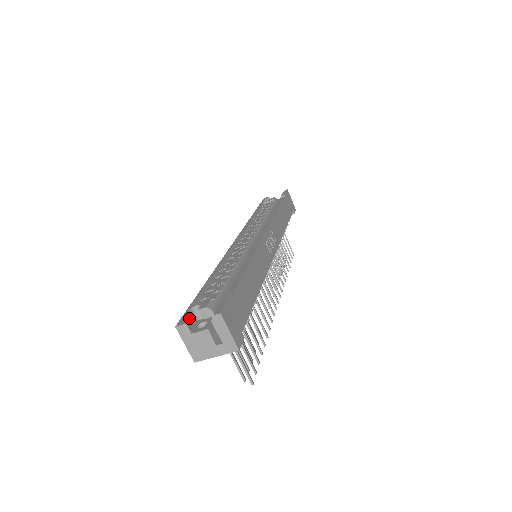
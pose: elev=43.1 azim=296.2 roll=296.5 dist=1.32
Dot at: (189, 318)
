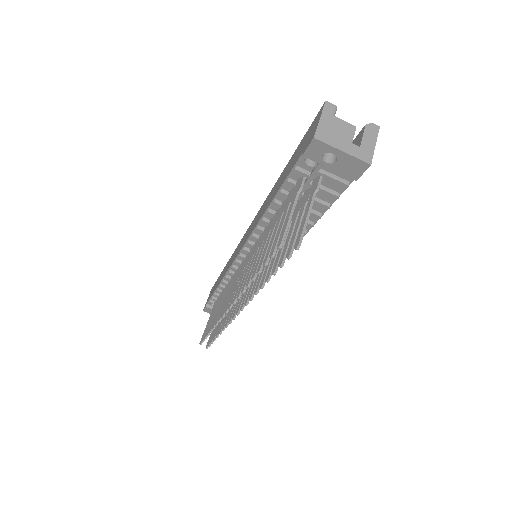
Dot at: occluded
